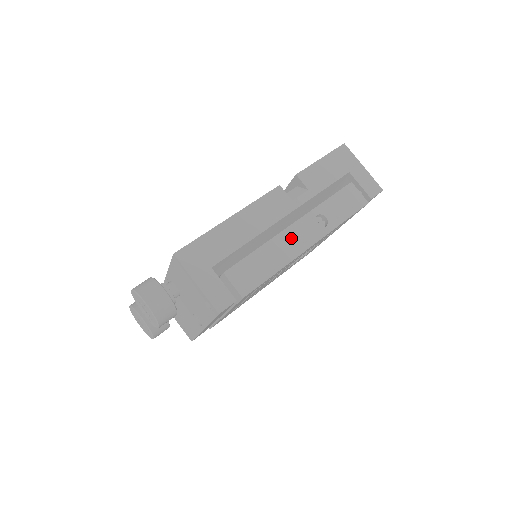
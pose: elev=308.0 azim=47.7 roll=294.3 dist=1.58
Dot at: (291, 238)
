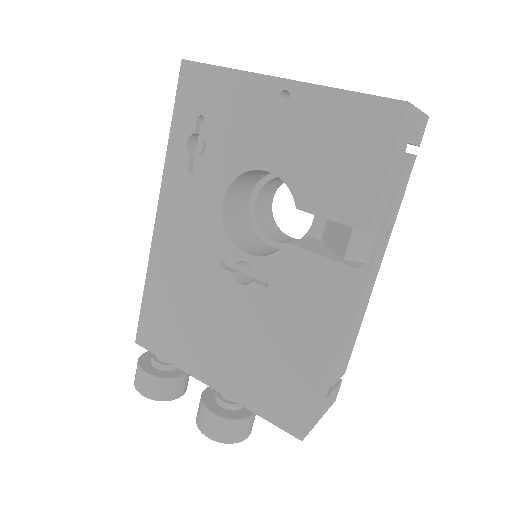
Dot at: (367, 292)
